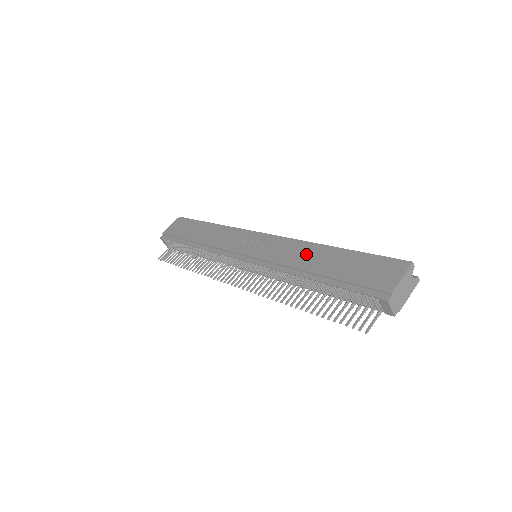
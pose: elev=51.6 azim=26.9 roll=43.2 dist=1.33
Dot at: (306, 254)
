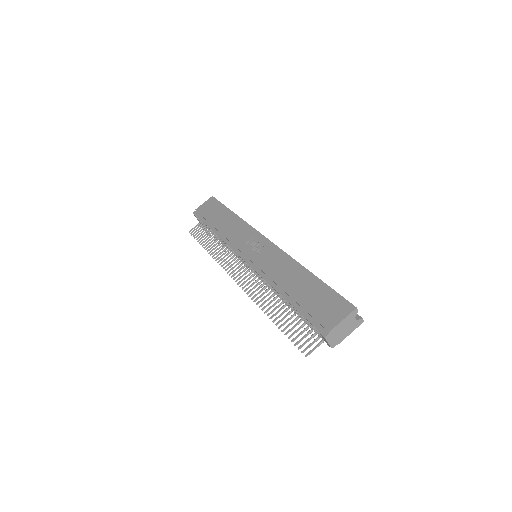
Dot at: (287, 271)
